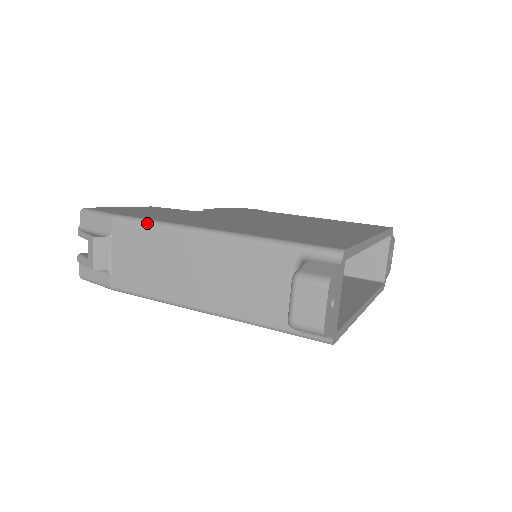
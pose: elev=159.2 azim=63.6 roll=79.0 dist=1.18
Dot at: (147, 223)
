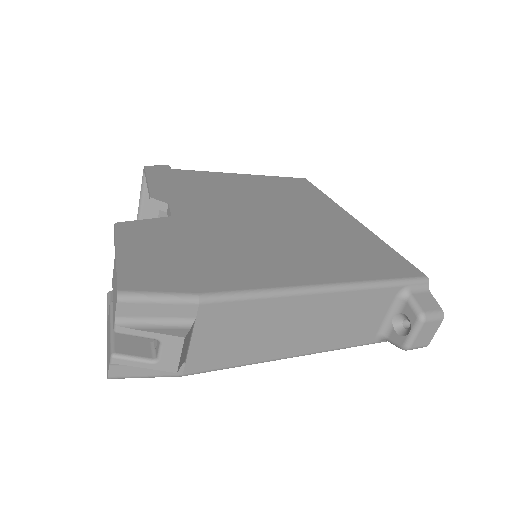
Dot at: (254, 297)
